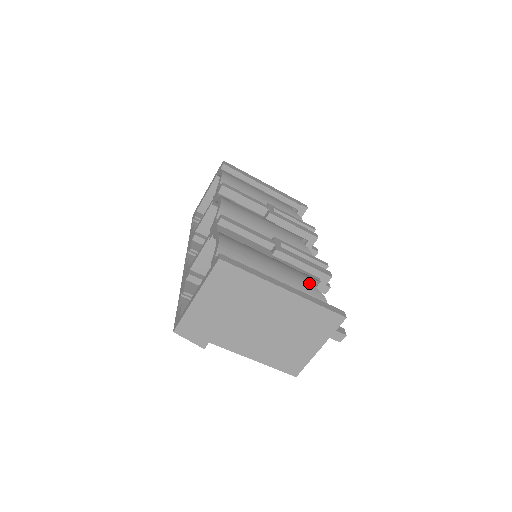
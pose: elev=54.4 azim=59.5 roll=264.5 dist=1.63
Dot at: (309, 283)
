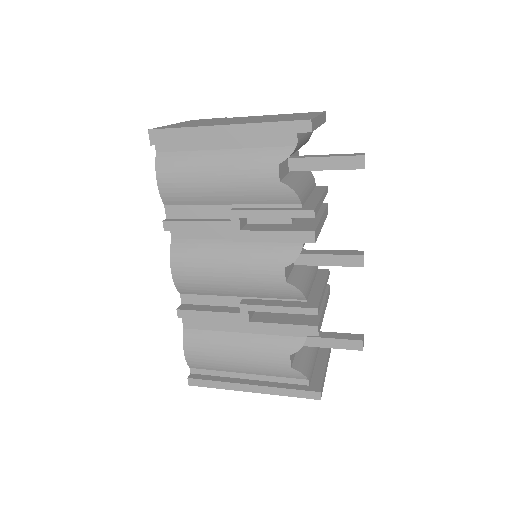
Dot at: (282, 365)
